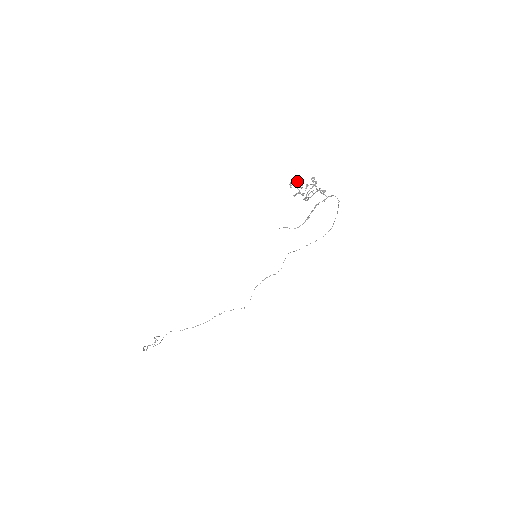
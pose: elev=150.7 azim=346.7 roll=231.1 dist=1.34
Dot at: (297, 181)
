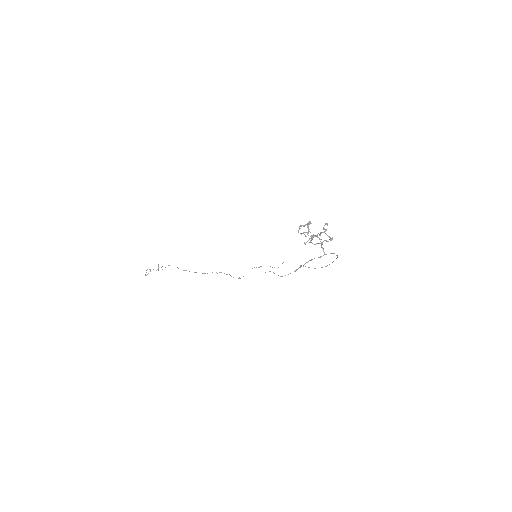
Dot at: (308, 225)
